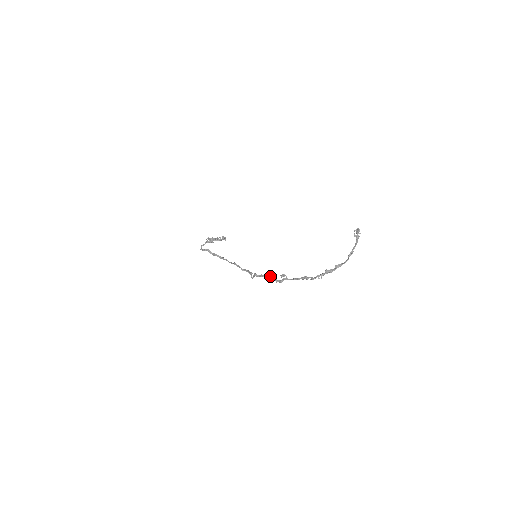
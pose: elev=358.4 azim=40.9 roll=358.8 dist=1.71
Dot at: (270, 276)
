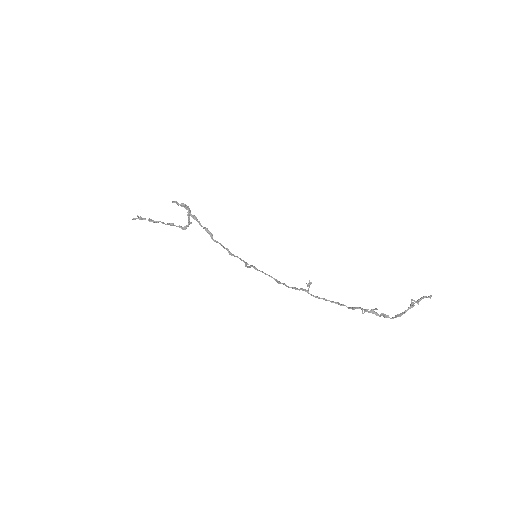
Dot at: (276, 279)
